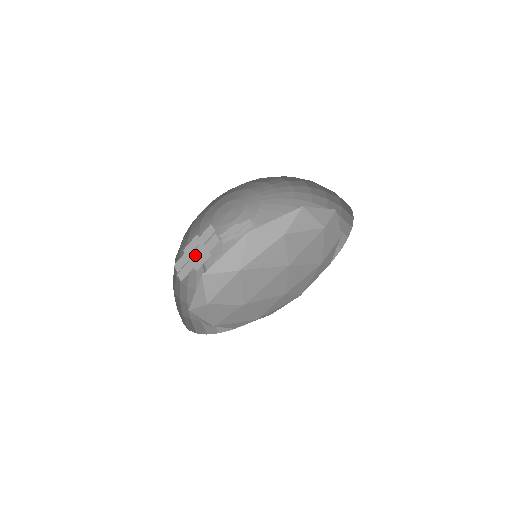
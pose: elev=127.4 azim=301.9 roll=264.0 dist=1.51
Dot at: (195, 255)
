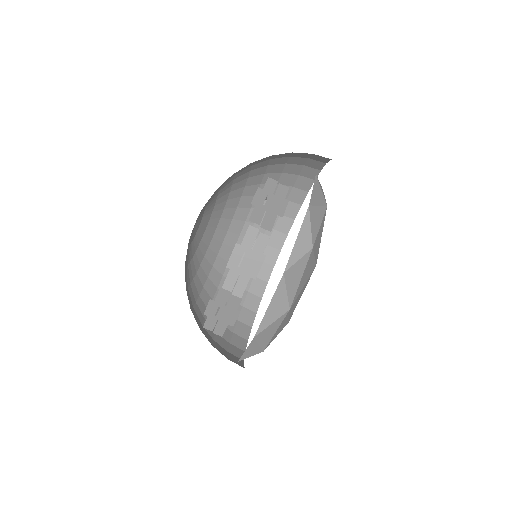
Dot at: (270, 204)
